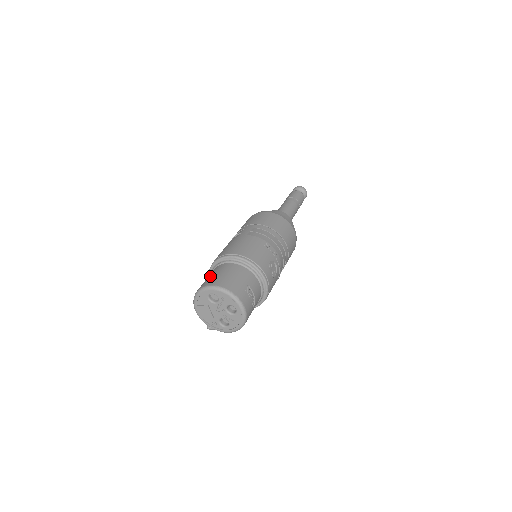
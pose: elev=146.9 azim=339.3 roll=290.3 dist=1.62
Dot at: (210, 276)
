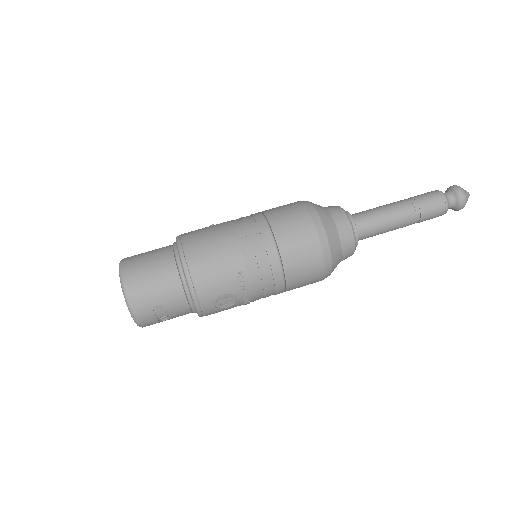
Dot at: (145, 256)
